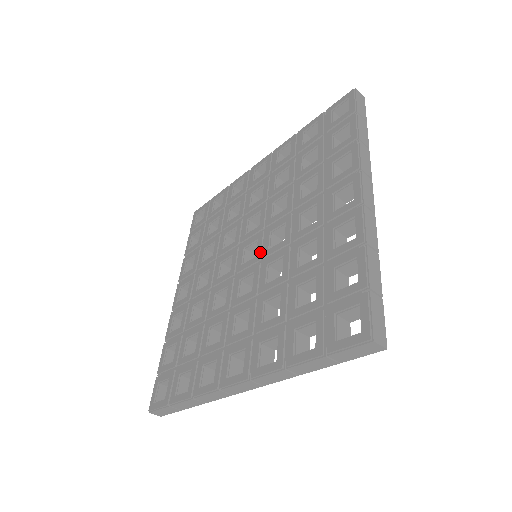
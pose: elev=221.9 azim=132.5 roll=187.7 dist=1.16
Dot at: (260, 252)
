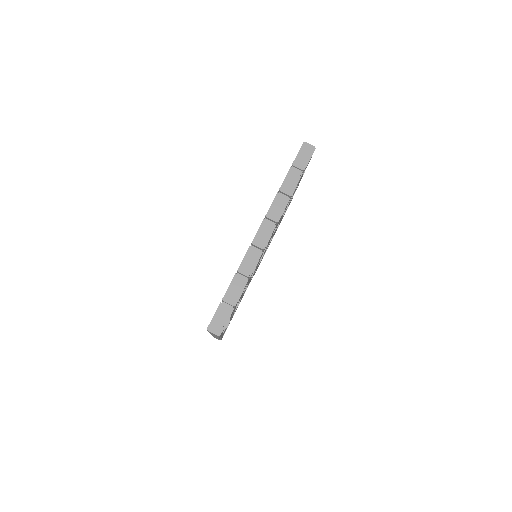
Dot at: occluded
